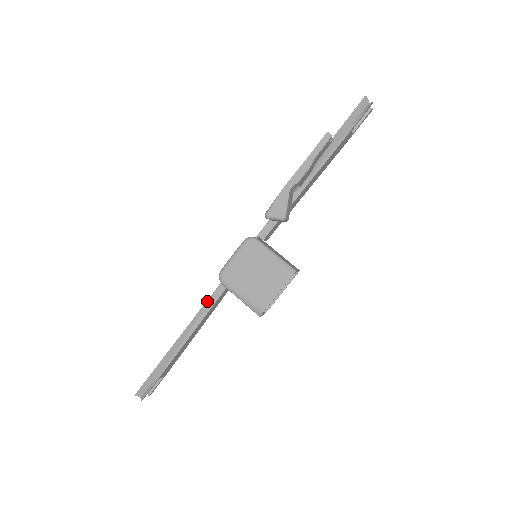
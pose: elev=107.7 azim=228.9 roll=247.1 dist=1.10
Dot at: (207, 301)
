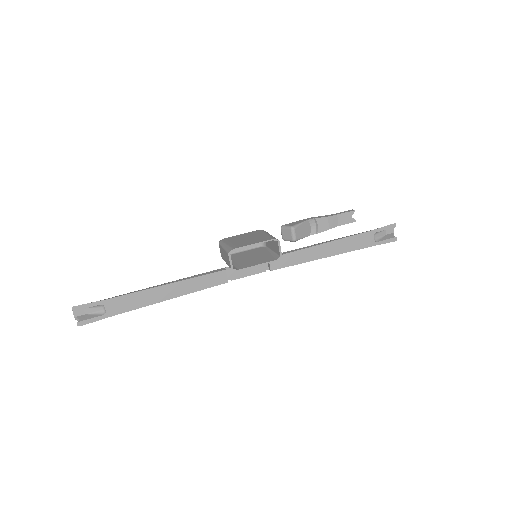
Dot at: (195, 275)
